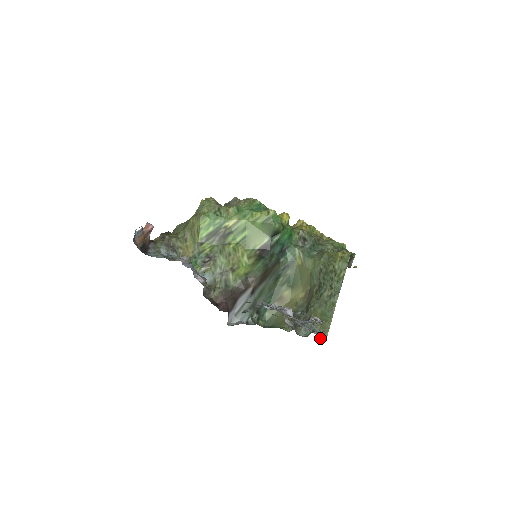
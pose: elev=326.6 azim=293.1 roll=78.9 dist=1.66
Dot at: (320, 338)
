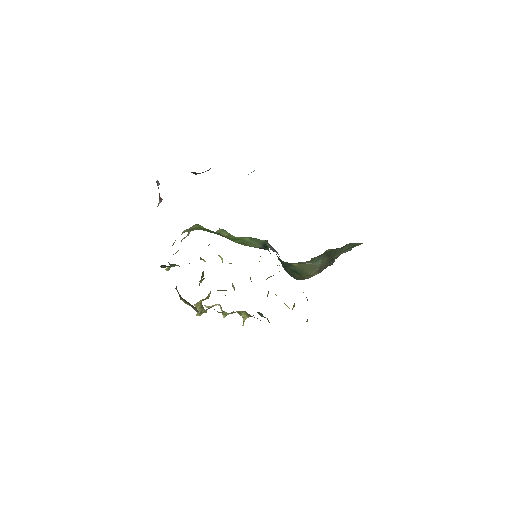
Dot at: occluded
